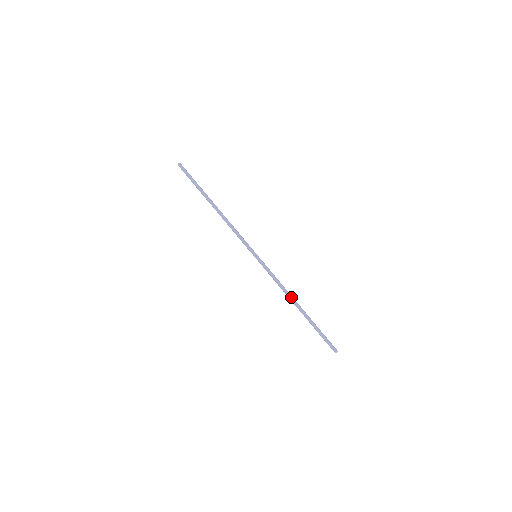
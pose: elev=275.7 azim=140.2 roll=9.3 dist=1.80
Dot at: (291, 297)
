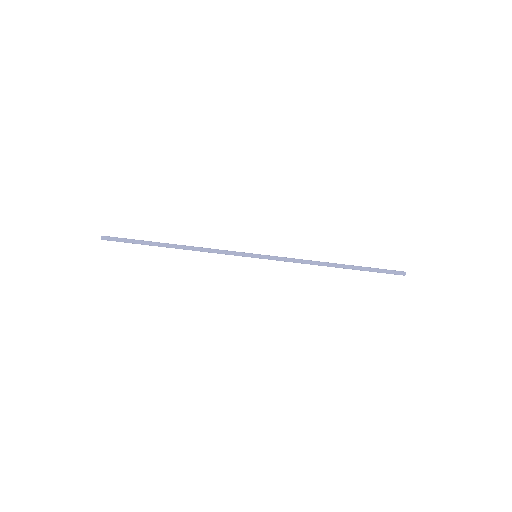
Dot at: (322, 265)
